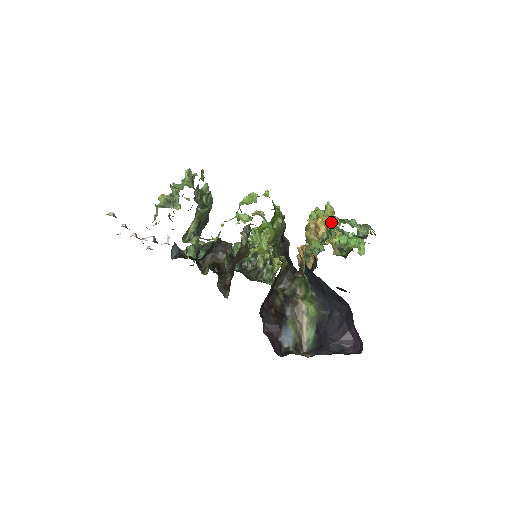
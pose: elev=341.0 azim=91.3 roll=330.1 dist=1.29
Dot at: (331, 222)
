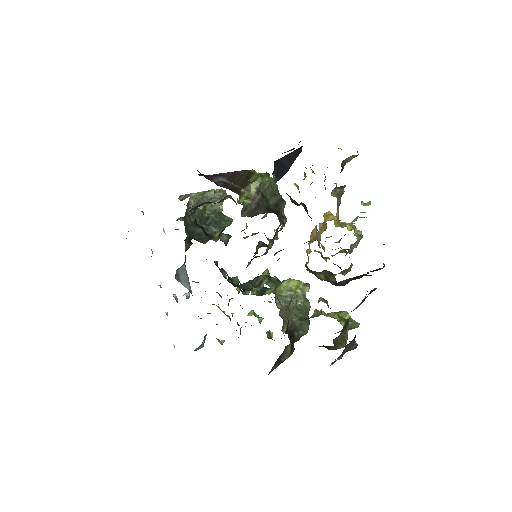
Dot at: occluded
